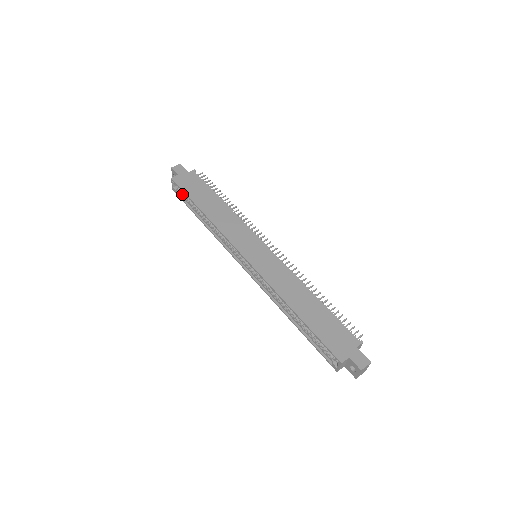
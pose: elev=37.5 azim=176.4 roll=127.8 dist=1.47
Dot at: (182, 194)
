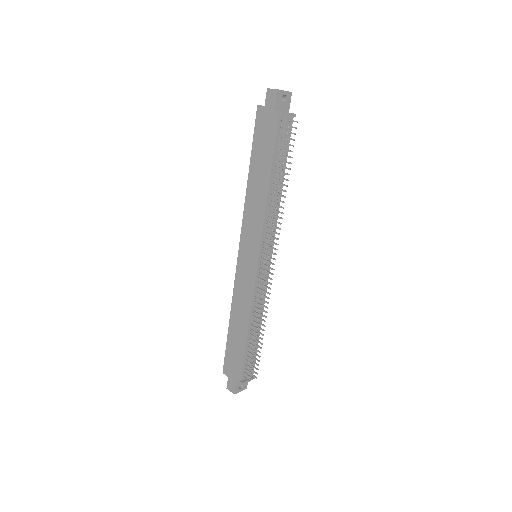
Dot at: occluded
